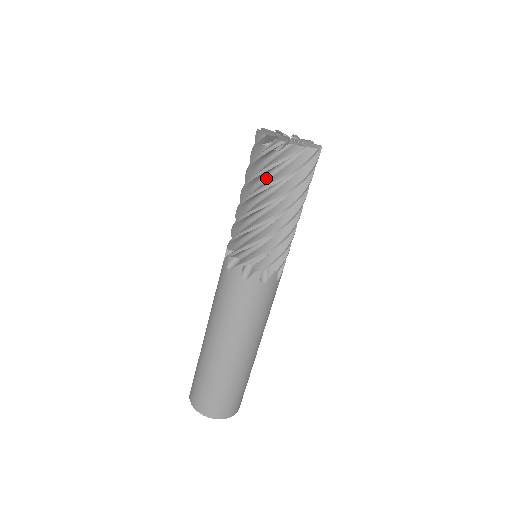
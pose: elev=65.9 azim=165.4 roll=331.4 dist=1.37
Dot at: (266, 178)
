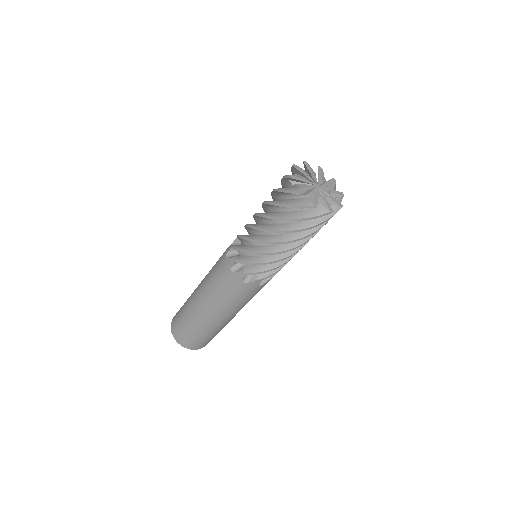
Dot at: (280, 209)
